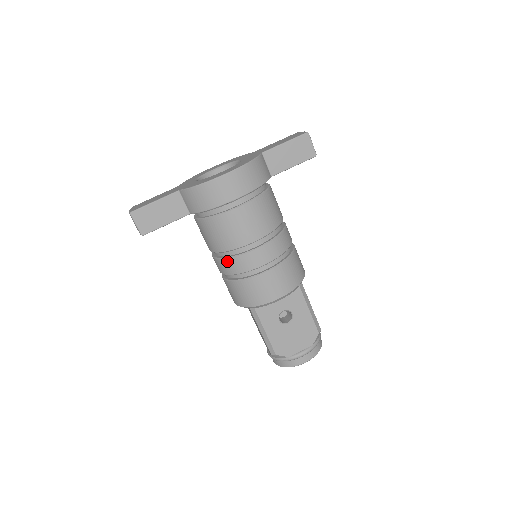
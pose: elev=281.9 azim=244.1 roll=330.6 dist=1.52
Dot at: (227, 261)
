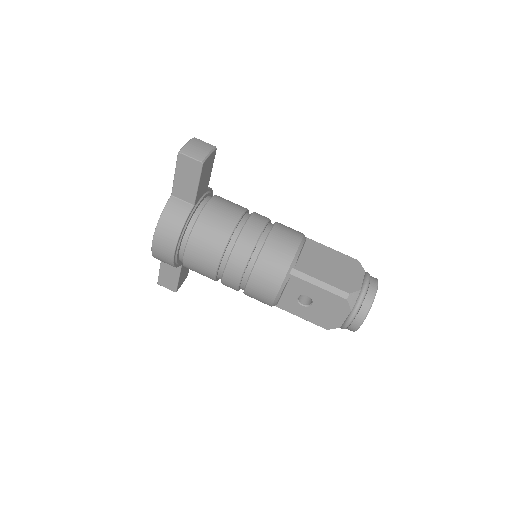
Dot at: occluded
